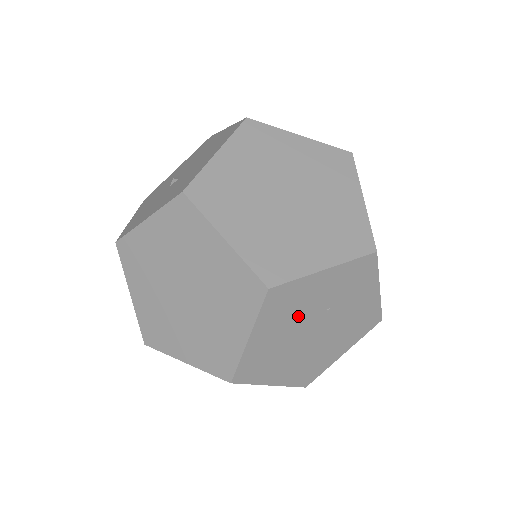
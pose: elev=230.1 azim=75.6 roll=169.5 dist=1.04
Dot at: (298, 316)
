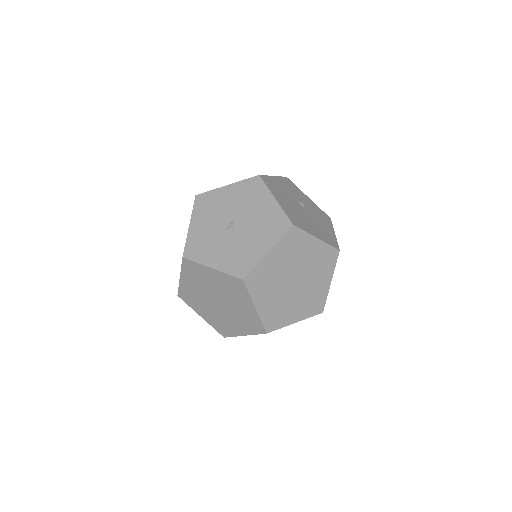
Dot at: occluded
